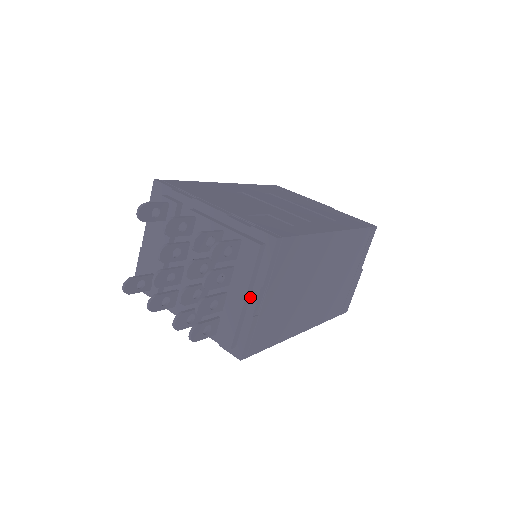
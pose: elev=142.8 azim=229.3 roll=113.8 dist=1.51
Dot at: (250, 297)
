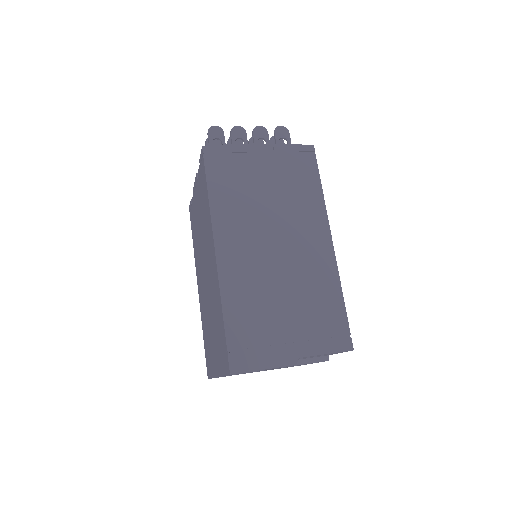
Dot at: occluded
